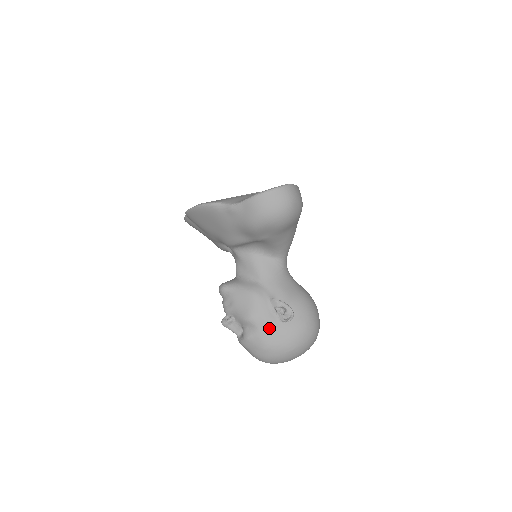
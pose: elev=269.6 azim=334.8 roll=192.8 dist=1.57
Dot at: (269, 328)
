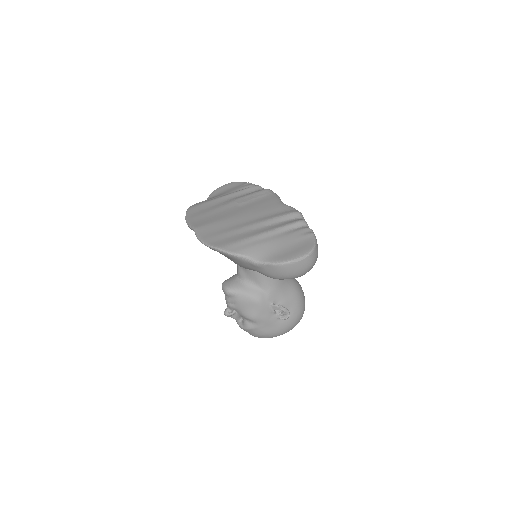
Dot at: (268, 324)
